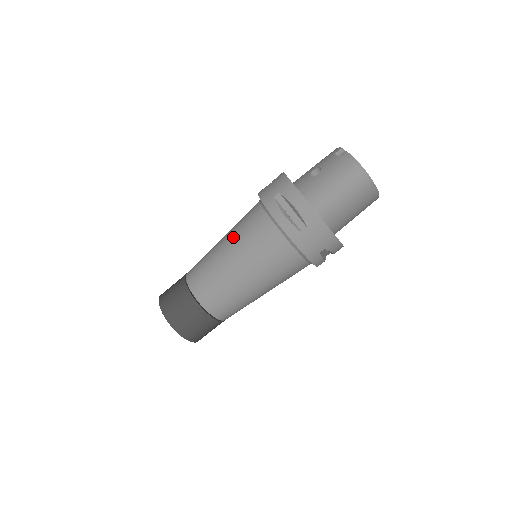
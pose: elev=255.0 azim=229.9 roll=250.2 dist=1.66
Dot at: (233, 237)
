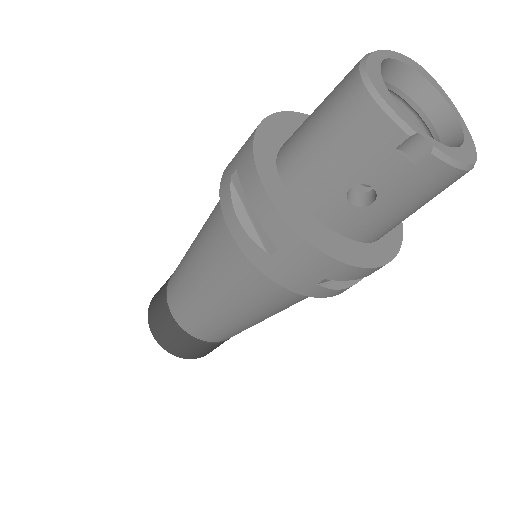
Dot at: (250, 310)
